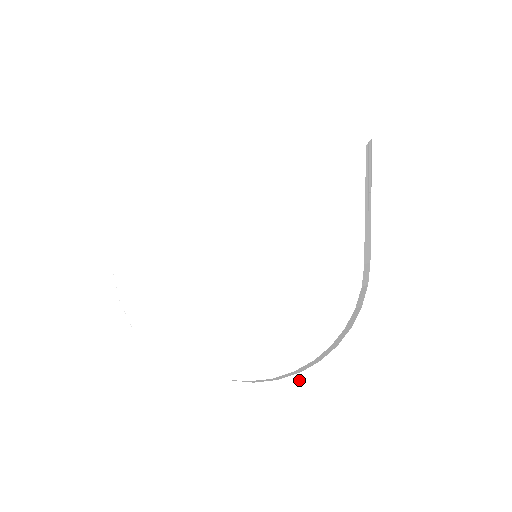
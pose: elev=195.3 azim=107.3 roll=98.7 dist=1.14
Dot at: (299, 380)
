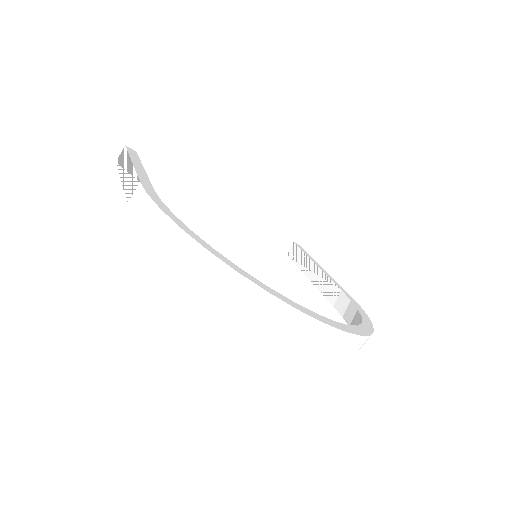
Dot at: (353, 330)
